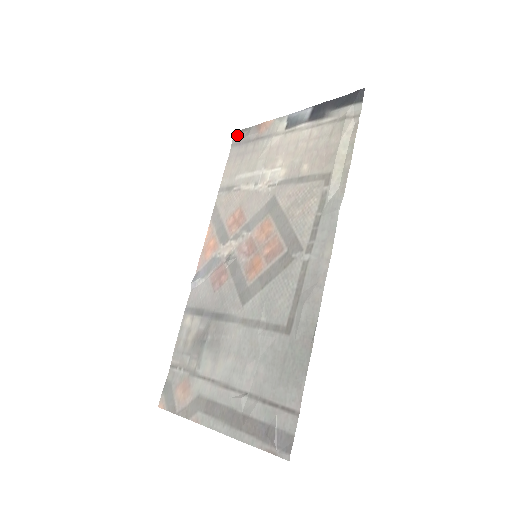
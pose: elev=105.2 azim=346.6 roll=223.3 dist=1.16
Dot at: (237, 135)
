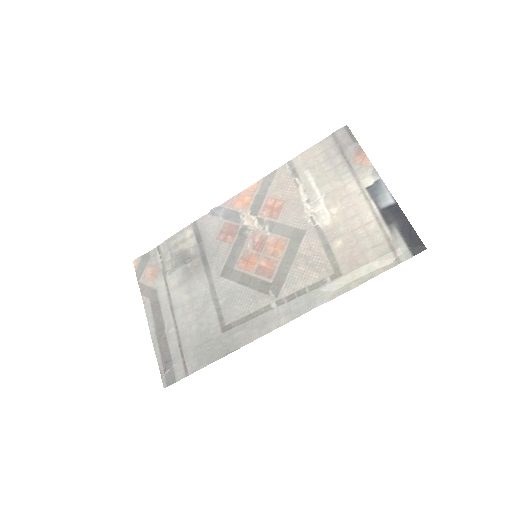
Dot at: (344, 131)
